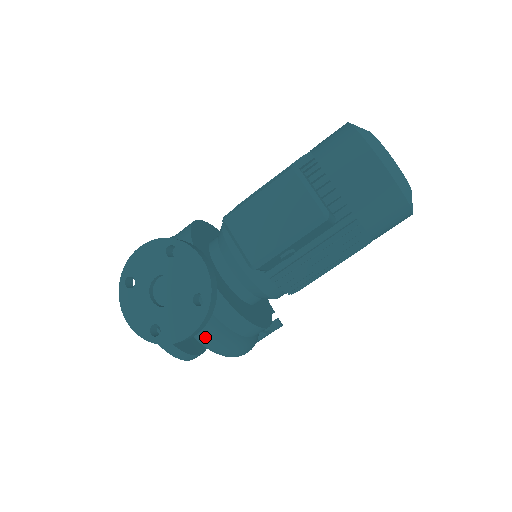
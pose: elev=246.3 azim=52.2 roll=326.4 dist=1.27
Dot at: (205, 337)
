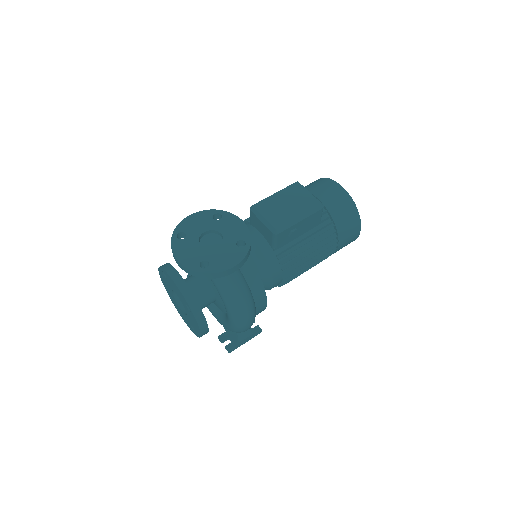
Dot at: (234, 285)
